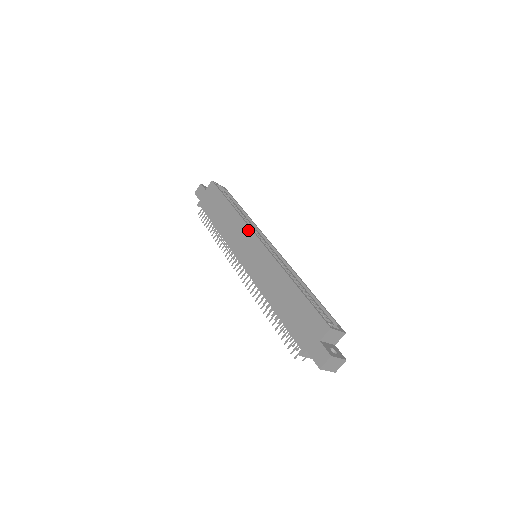
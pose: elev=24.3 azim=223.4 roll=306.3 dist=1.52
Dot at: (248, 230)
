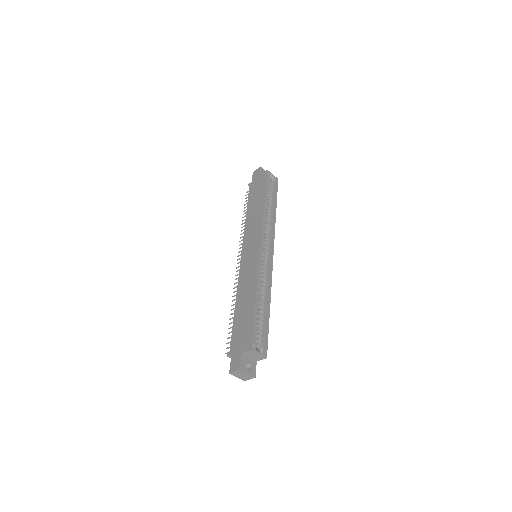
Dot at: (260, 232)
